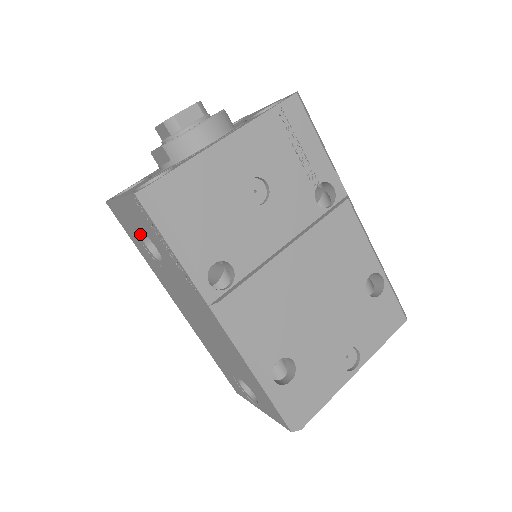
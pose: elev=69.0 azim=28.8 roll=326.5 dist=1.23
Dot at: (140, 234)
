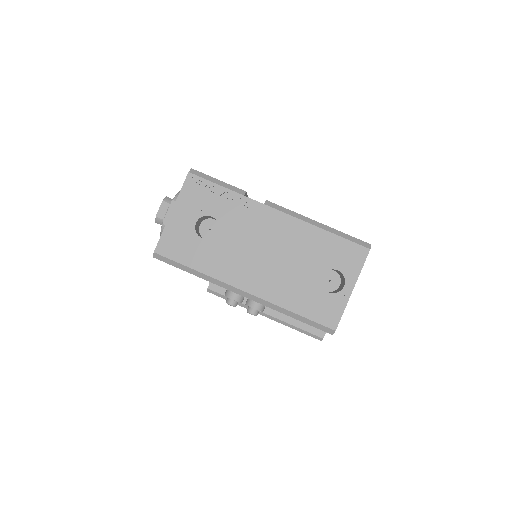
Dot at: (195, 229)
